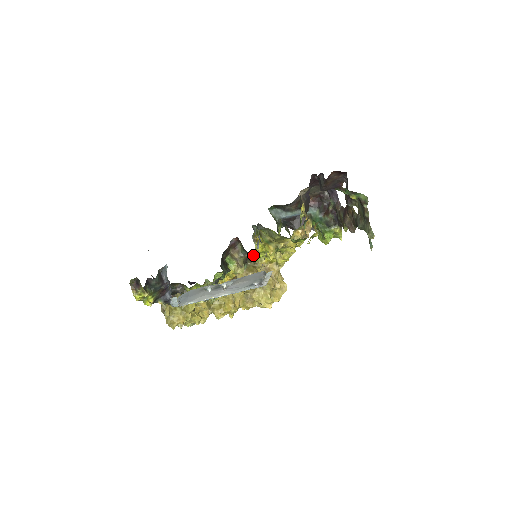
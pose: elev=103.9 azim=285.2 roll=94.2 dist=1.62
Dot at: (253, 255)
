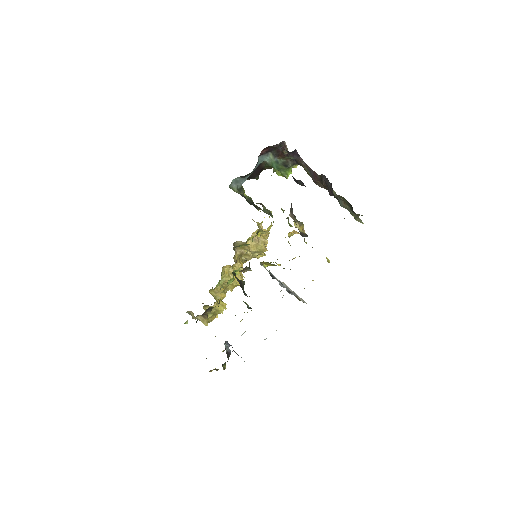
Dot at: occluded
